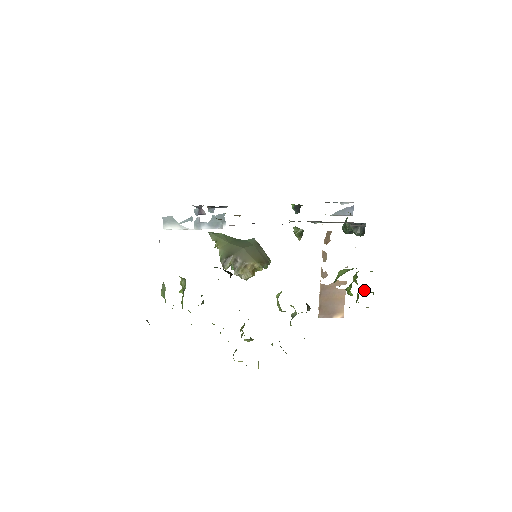
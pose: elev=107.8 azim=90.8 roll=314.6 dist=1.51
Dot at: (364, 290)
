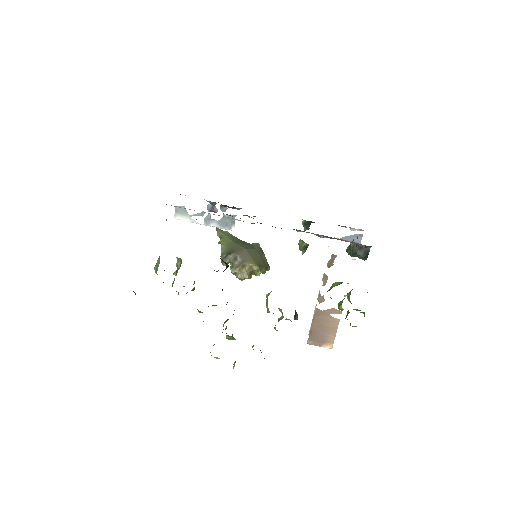
Dot at: (356, 309)
